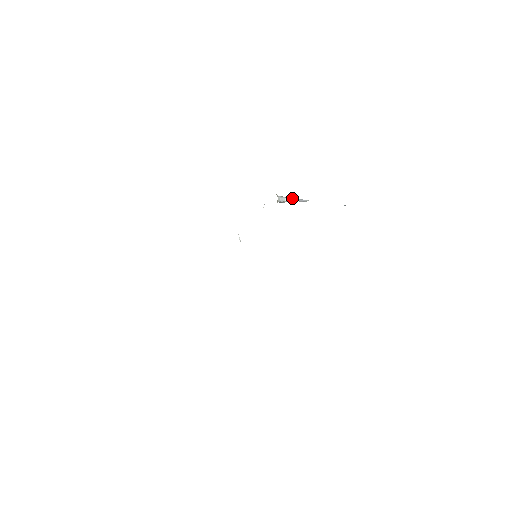
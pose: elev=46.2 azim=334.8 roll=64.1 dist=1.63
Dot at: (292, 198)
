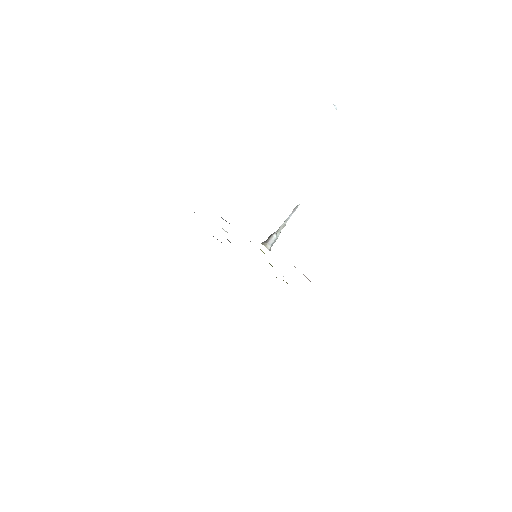
Dot at: (282, 224)
